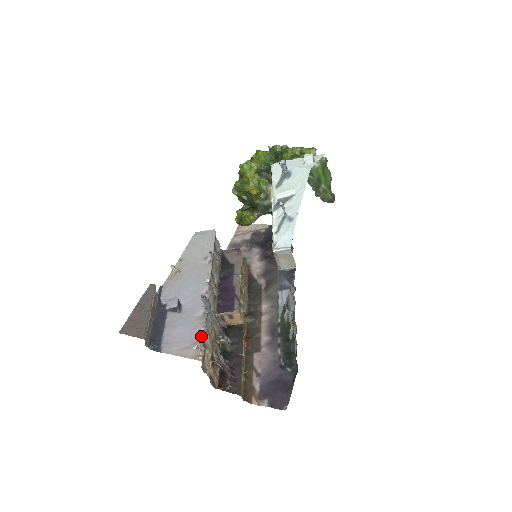
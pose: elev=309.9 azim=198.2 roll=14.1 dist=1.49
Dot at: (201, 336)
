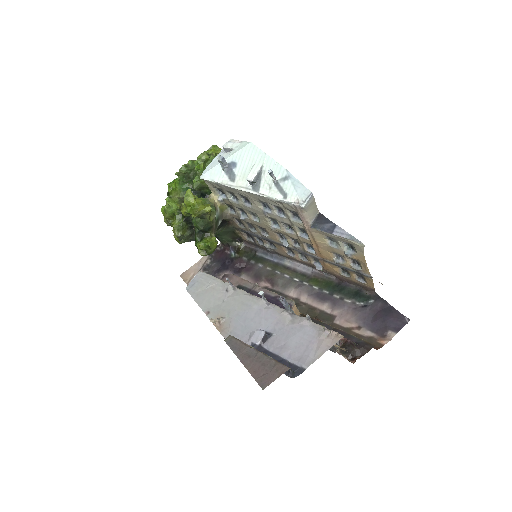
Dot at: (315, 326)
